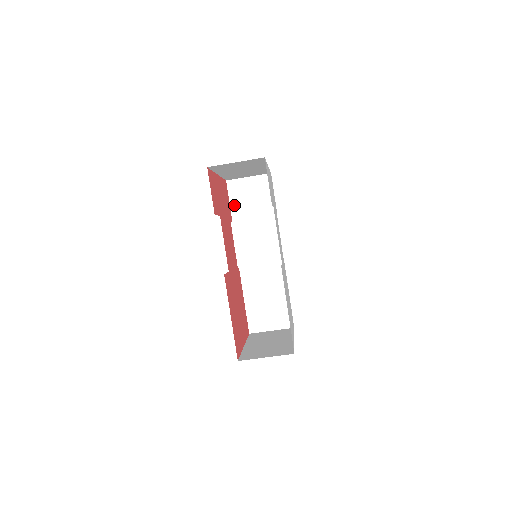
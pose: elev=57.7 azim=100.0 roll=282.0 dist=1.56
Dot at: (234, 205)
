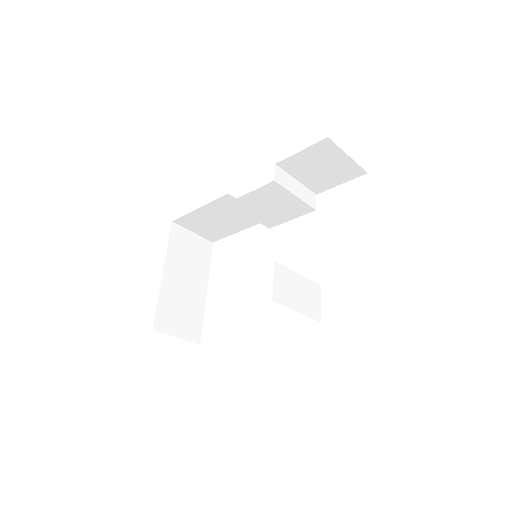
Dot at: (299, 157)
